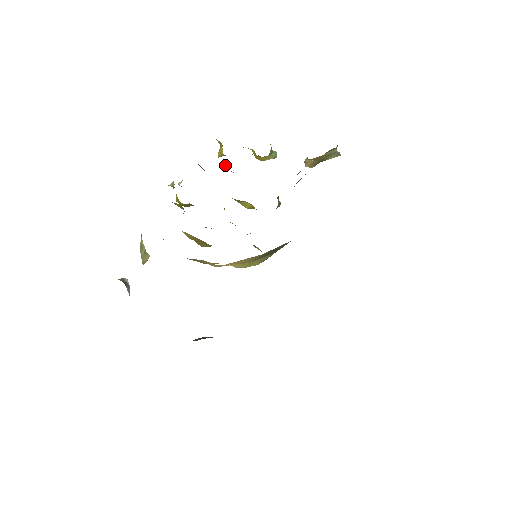
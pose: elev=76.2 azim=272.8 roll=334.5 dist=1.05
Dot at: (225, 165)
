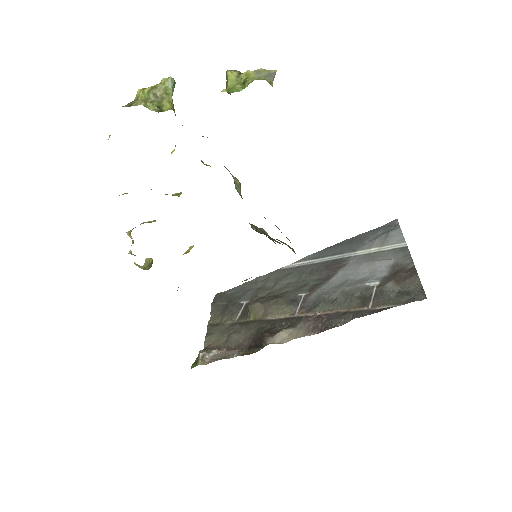
Dot at: occluded
